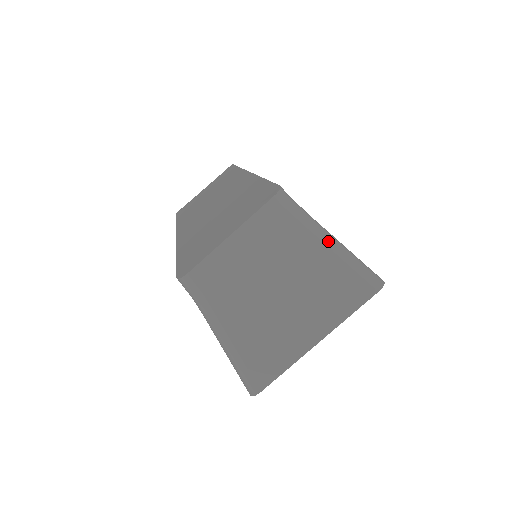
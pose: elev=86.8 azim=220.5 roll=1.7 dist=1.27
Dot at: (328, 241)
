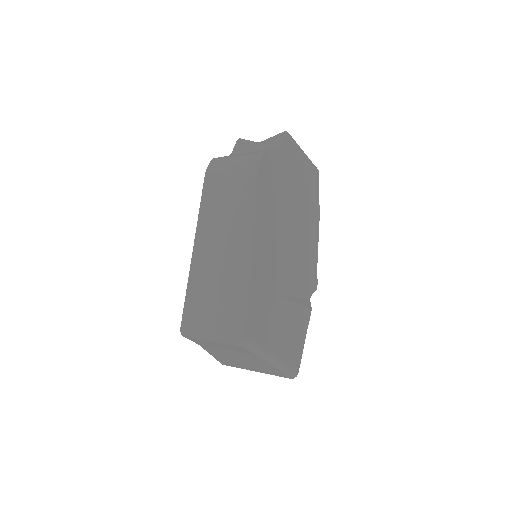
Dot at: (268, 361)
